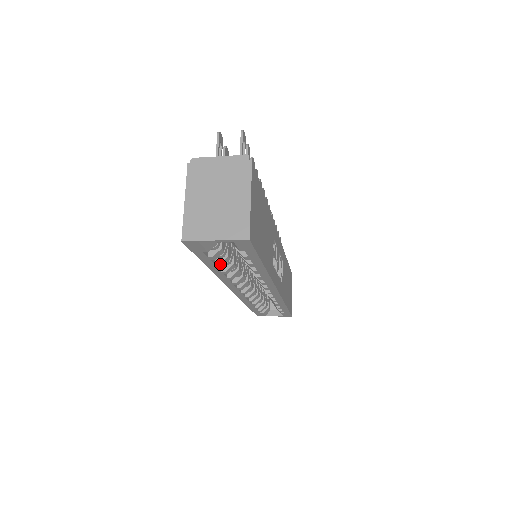
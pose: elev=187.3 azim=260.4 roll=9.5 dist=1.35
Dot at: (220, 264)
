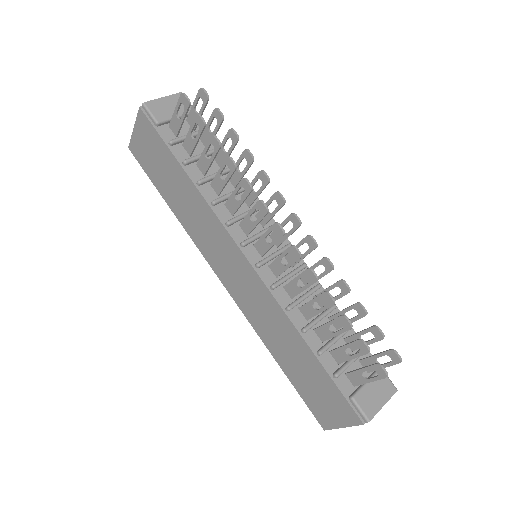
Dot at: occluded
